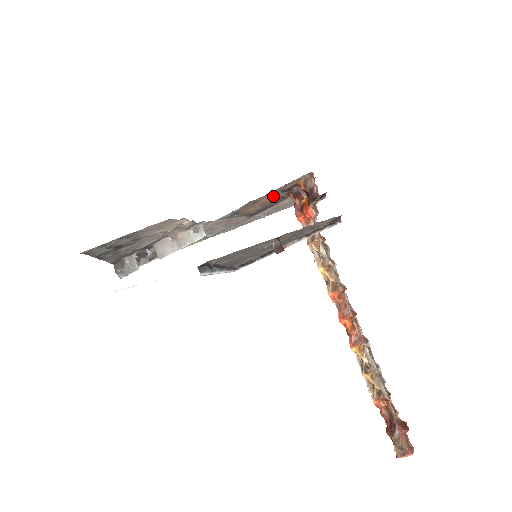
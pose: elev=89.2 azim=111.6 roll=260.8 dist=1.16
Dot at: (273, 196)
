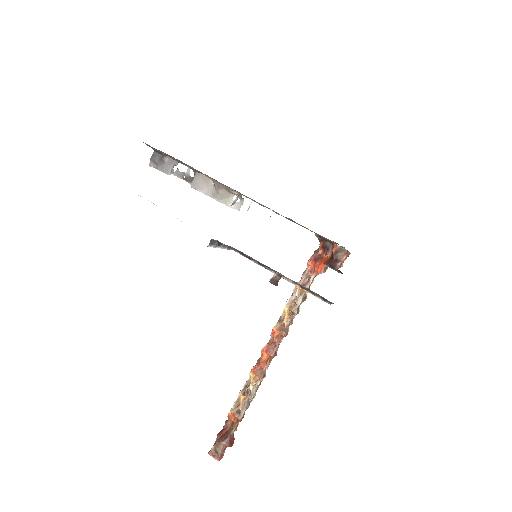
Dot at: occluded
